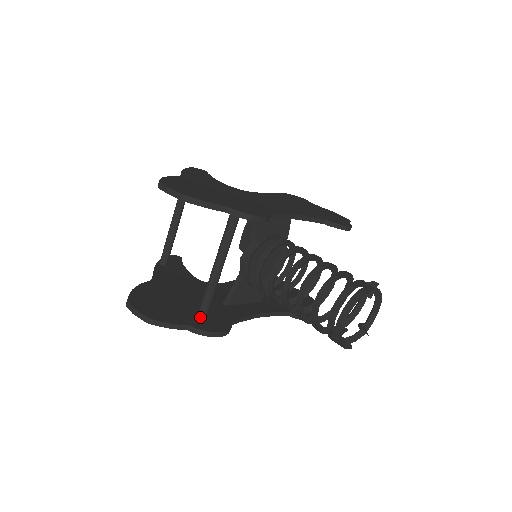
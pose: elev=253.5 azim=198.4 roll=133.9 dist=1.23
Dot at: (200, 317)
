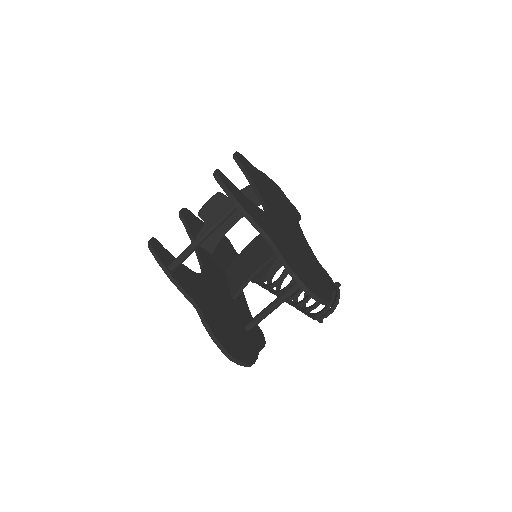
Dot at: (250, 333)
